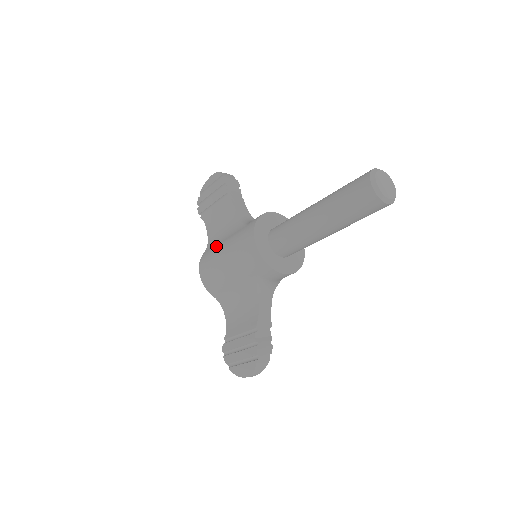
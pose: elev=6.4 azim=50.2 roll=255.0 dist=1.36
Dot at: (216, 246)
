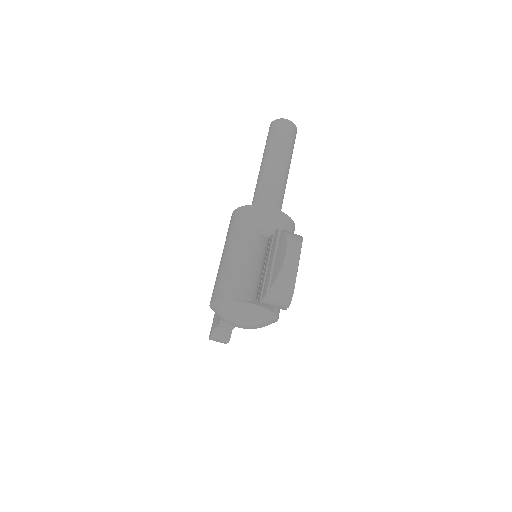
Dot at: occluded
